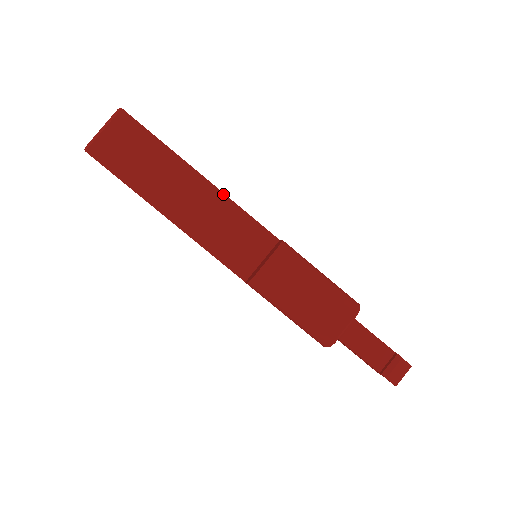
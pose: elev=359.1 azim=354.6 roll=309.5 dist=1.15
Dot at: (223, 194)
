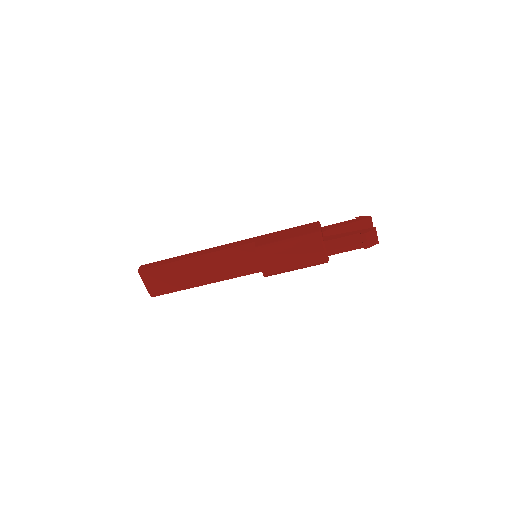
Dot at: (212, 253)
